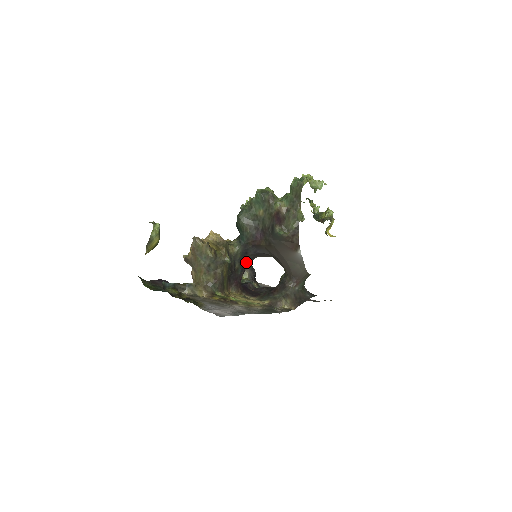
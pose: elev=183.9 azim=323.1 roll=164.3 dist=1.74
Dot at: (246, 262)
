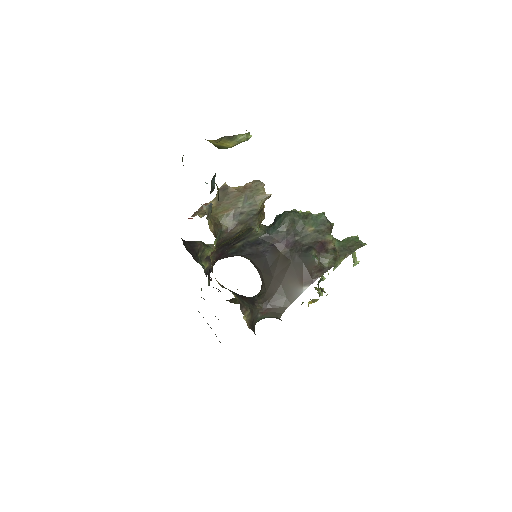
Dot at: (243, 251)
